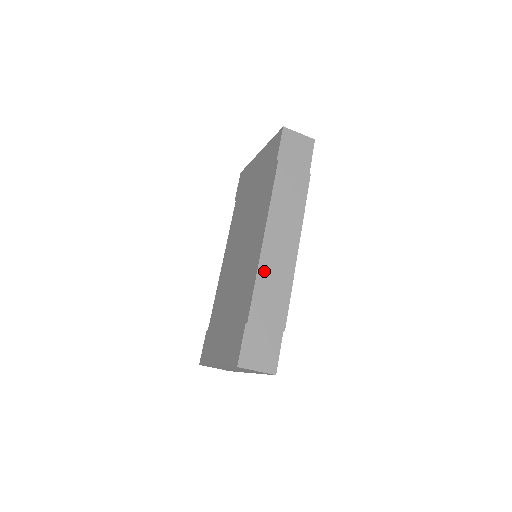
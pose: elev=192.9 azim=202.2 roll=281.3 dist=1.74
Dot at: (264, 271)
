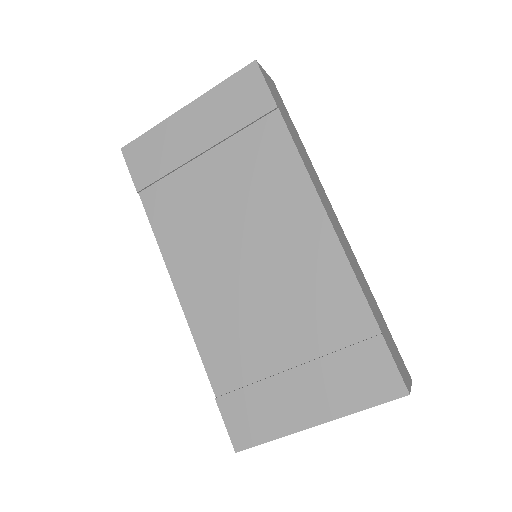
Dot at: (350, 260)
